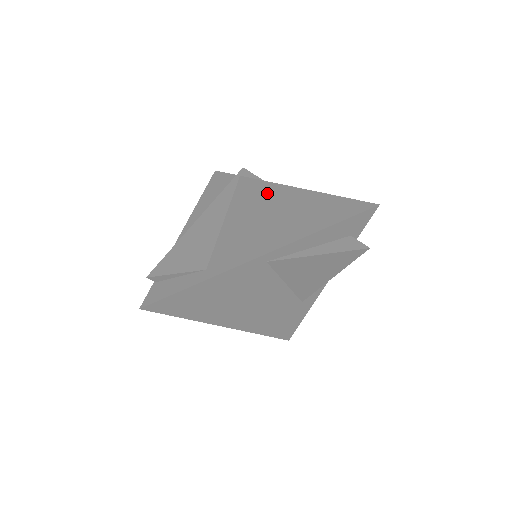
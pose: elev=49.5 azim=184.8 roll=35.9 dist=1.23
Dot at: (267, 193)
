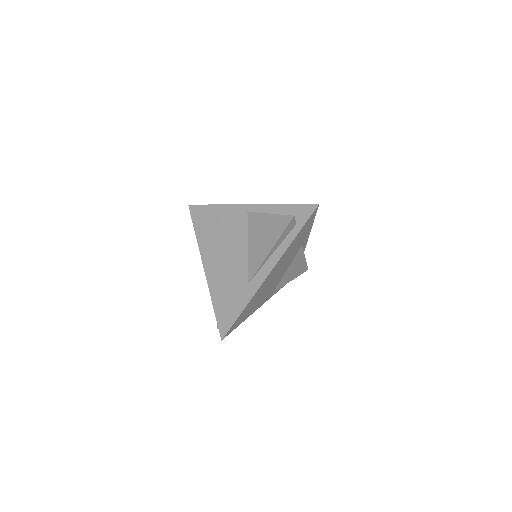
Dot at: occluded
